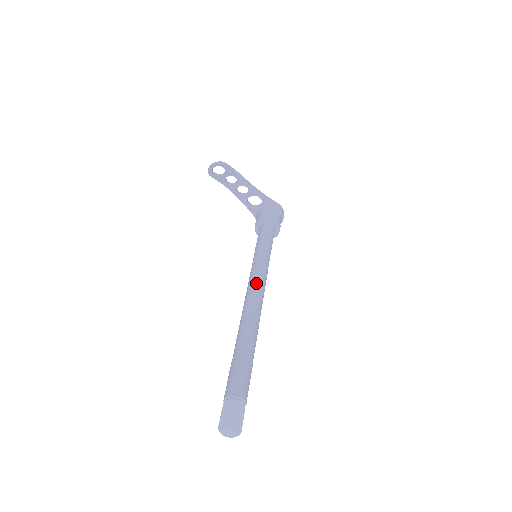
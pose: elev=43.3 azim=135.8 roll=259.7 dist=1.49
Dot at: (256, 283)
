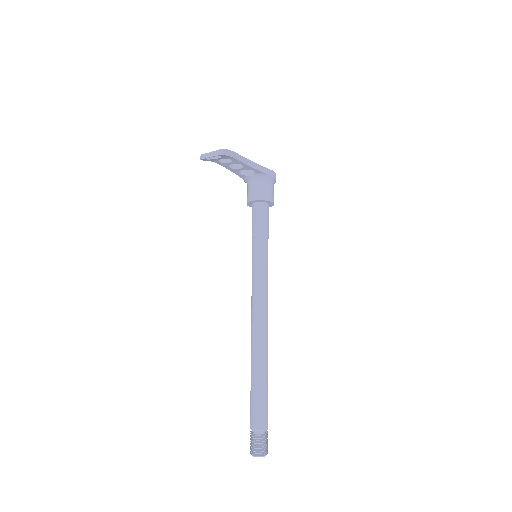
Dot at: (262, 299)
